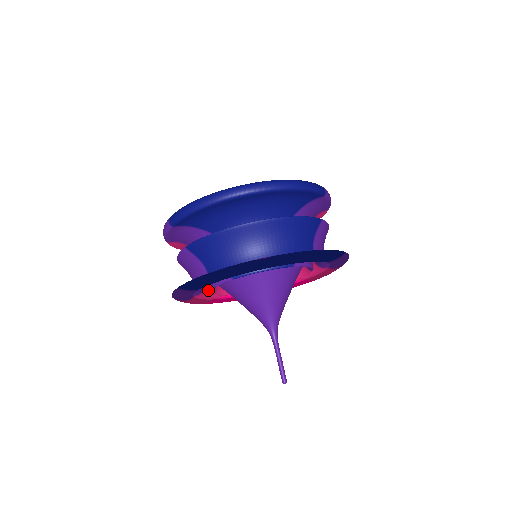
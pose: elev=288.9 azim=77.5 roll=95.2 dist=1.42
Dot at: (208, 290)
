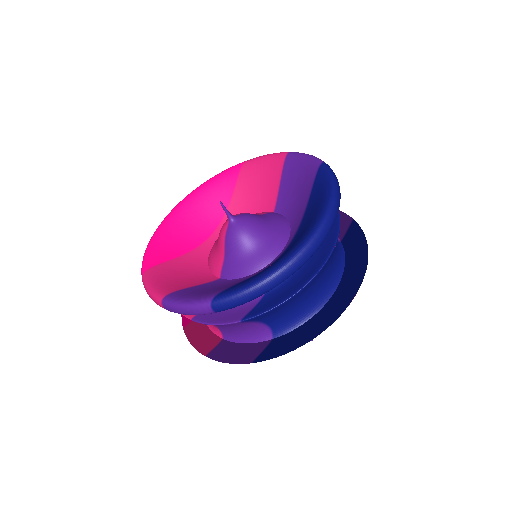
Dot at: occluded
